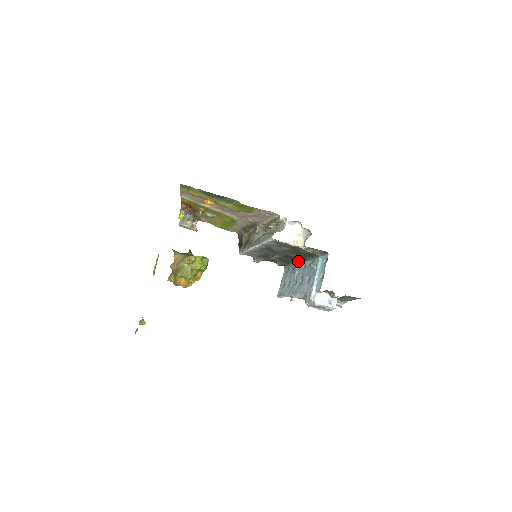
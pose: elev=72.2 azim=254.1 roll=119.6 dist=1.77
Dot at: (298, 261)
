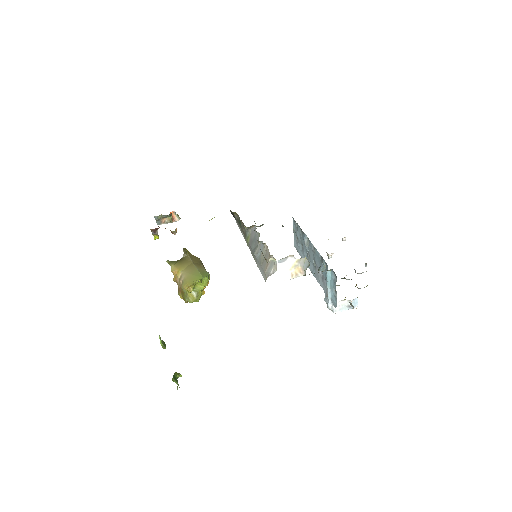
Dot at: (305, 235)
